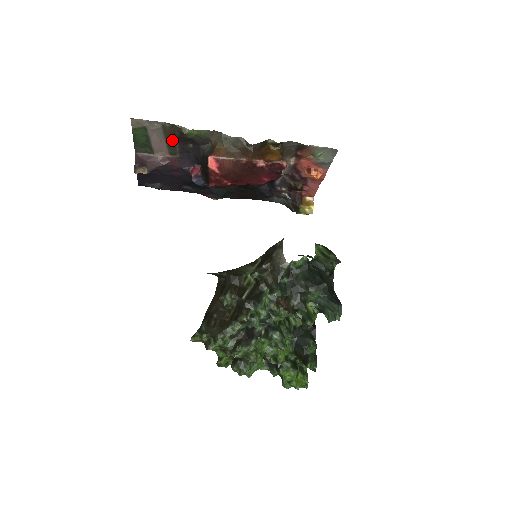
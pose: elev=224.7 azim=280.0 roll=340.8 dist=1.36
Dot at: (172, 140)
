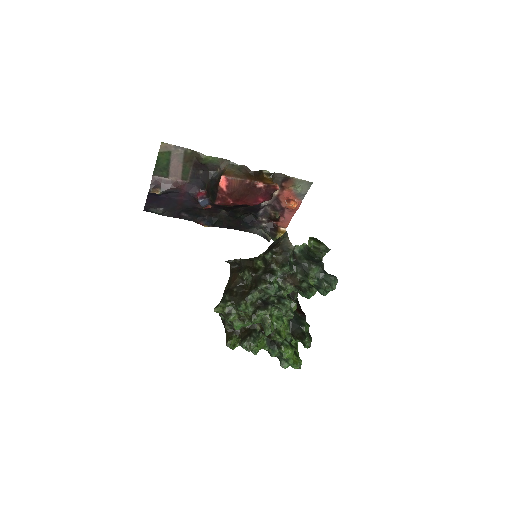
Dot at: (188, 165)
